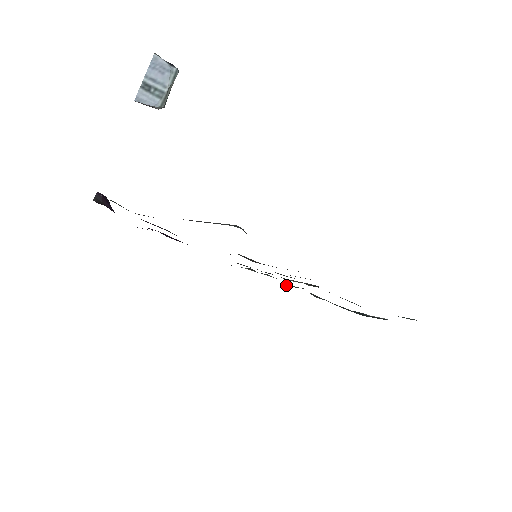
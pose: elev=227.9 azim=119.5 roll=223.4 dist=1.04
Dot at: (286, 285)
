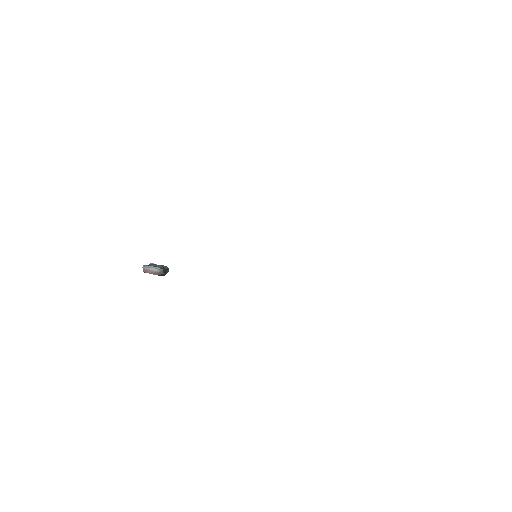
Dot at: occluded
